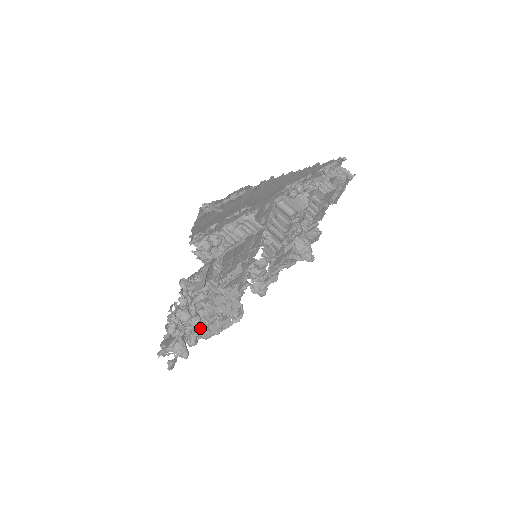
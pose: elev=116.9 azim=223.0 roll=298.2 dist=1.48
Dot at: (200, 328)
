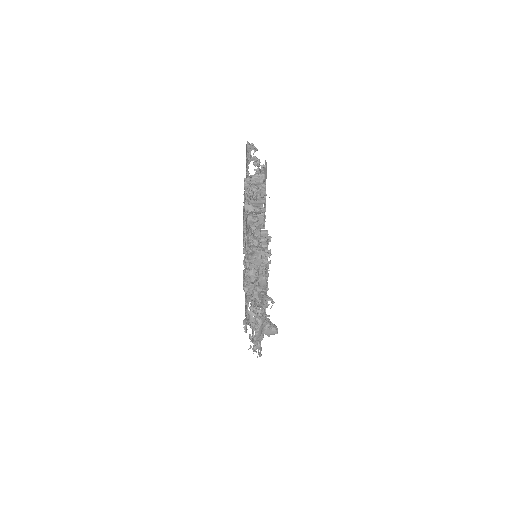
Dot at: (255, 265)
